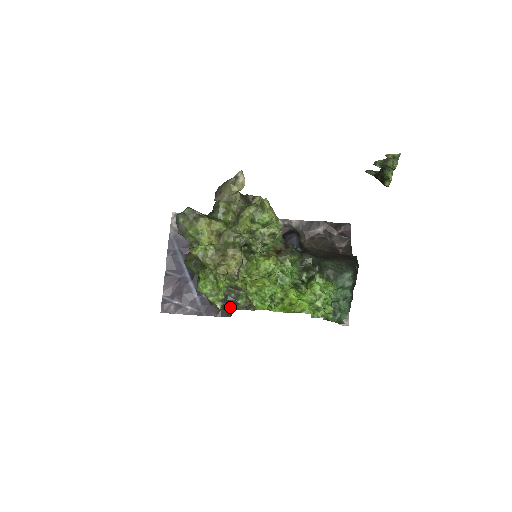
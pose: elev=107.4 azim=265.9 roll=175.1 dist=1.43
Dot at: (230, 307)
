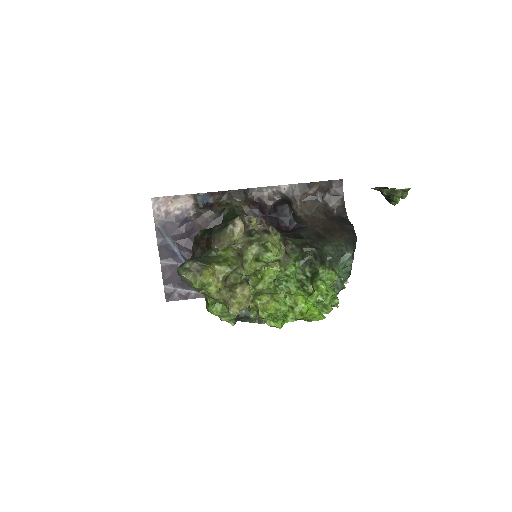
Dot at: (242, 321)
